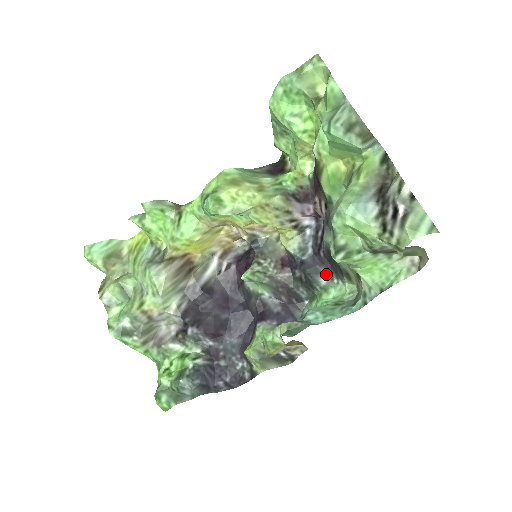
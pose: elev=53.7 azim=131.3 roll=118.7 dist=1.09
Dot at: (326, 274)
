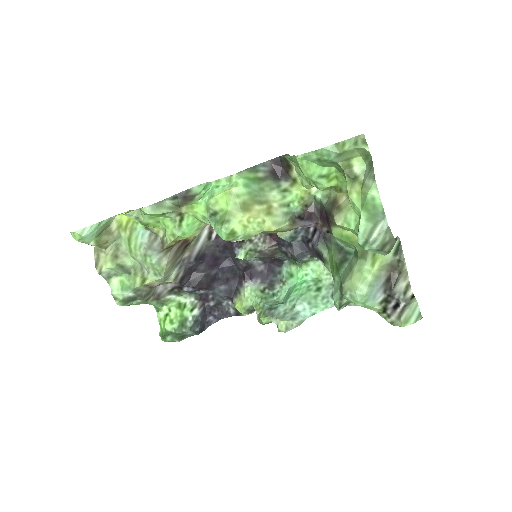
Dot at: (310, 255)
